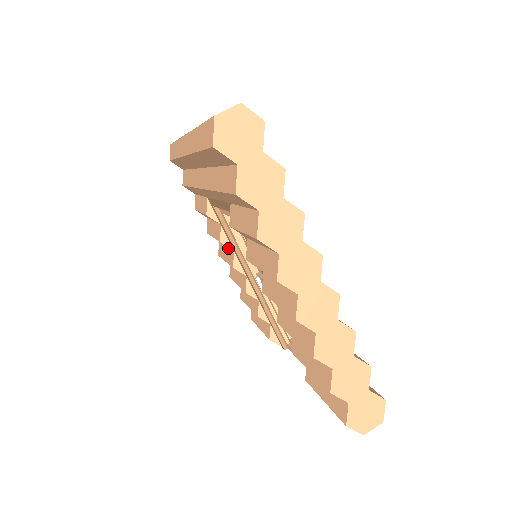
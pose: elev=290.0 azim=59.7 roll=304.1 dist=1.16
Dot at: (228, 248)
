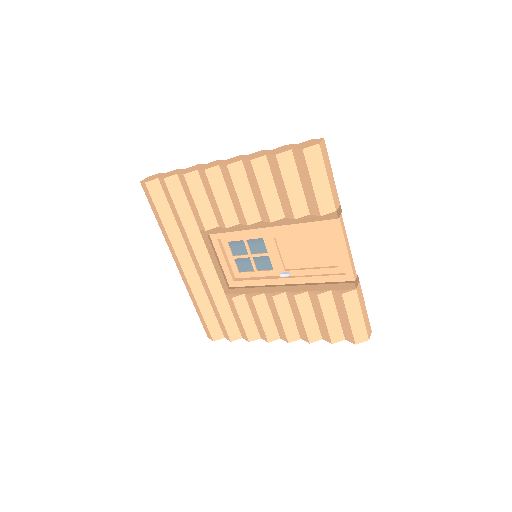
Dot at: (270, 309)
